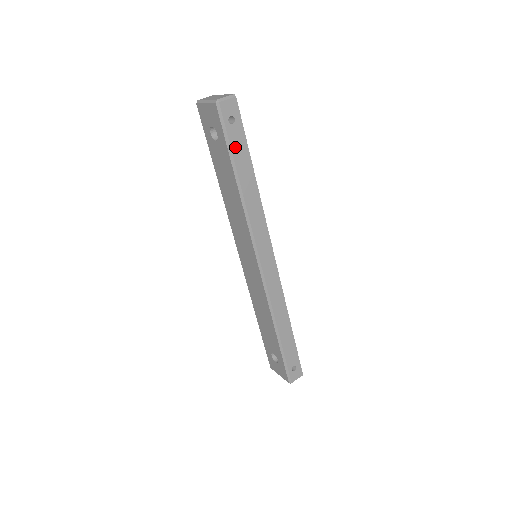
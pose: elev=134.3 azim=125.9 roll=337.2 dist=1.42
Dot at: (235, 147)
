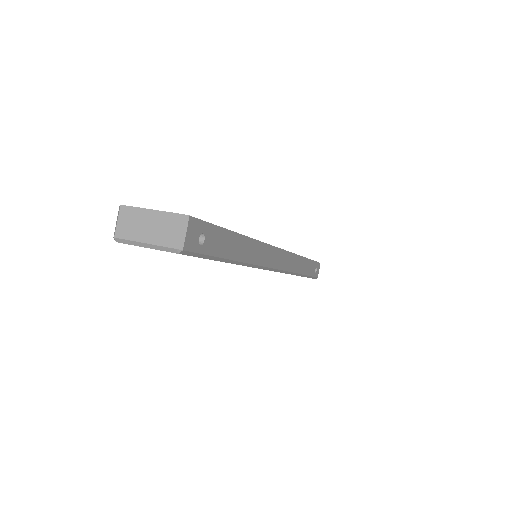
Dot at: (218, 250)
